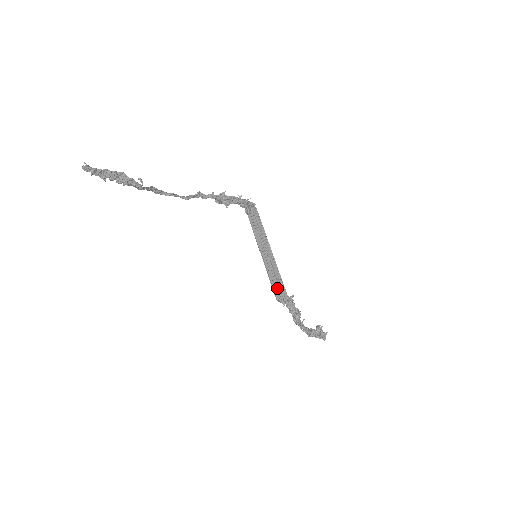
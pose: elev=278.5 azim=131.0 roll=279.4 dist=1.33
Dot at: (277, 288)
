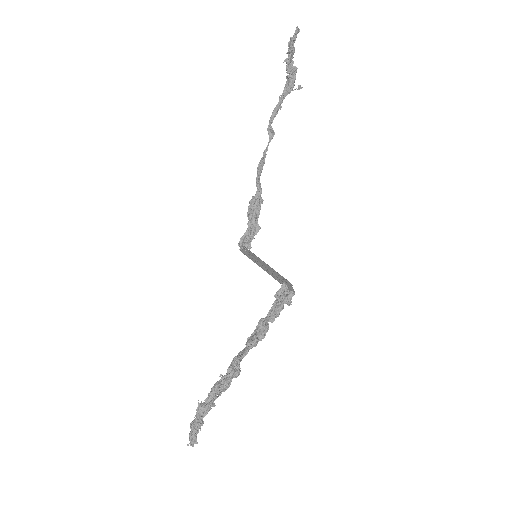
Dot at: (281, 281)
